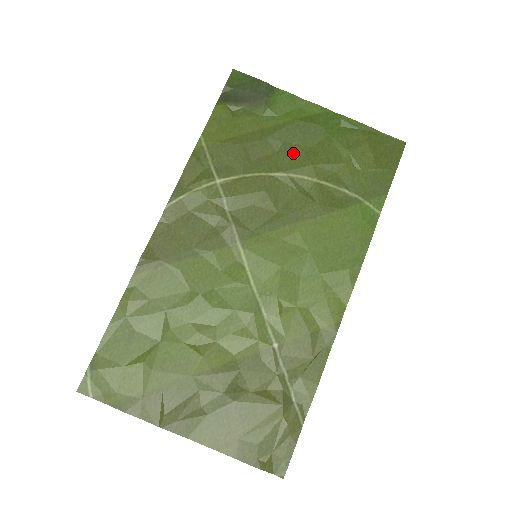
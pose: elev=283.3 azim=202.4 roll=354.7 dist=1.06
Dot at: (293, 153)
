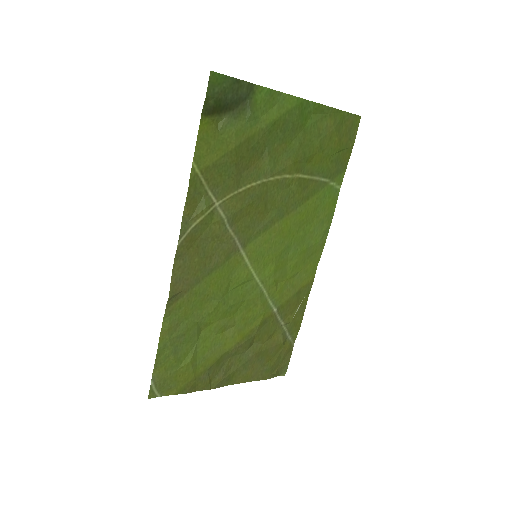
Dot at: (276, 155)
